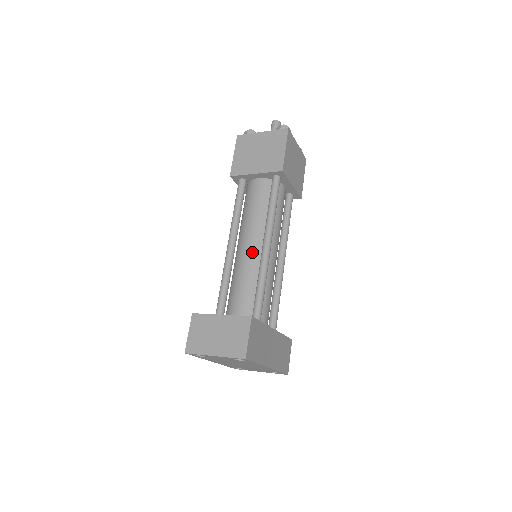
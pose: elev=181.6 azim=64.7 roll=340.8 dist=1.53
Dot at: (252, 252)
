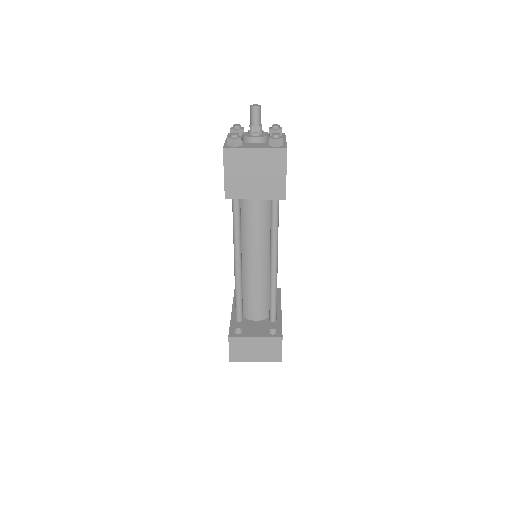
Dot at: (260, 268)
